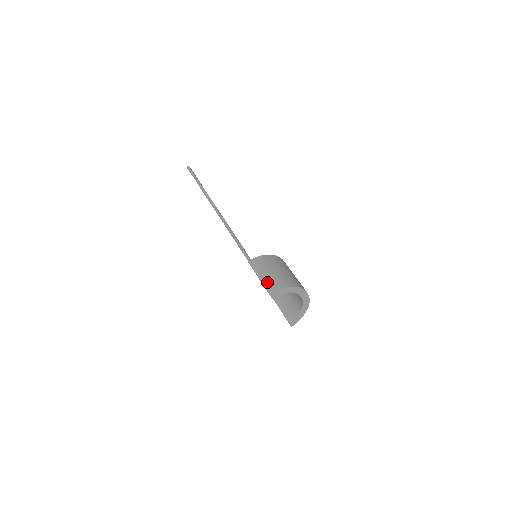
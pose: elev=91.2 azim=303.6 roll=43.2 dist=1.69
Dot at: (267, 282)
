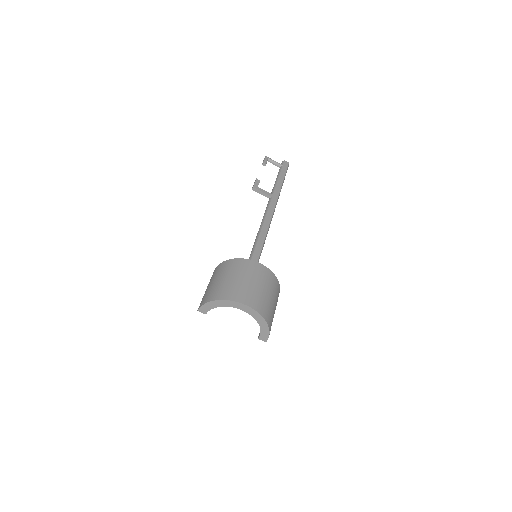
Dot at: (204, 295)
